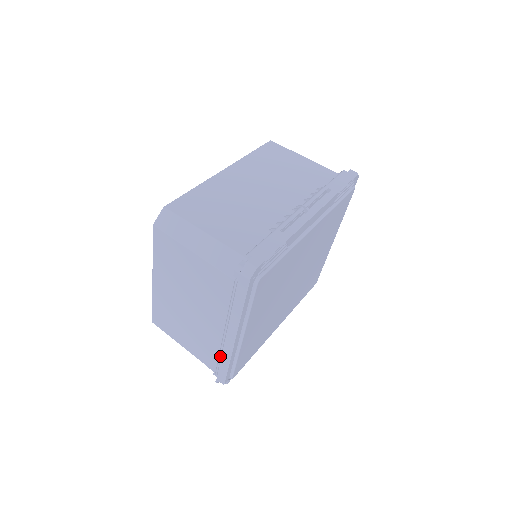
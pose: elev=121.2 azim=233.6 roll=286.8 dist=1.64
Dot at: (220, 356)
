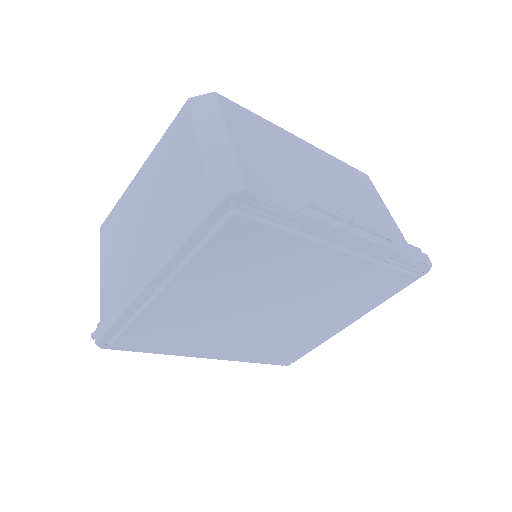
Dot at: (120, 298)
